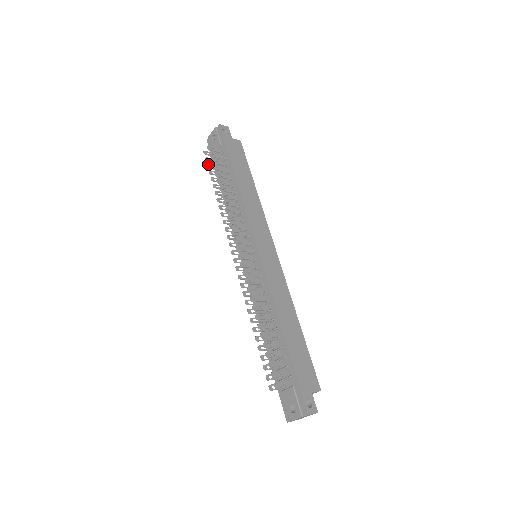
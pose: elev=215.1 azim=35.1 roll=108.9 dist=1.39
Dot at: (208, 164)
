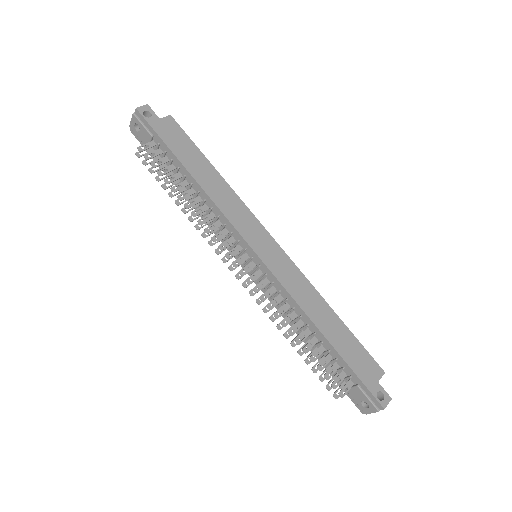
Dot at: (149, 169)
